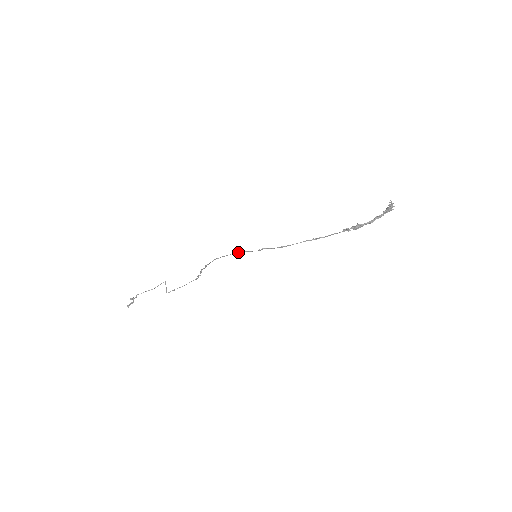
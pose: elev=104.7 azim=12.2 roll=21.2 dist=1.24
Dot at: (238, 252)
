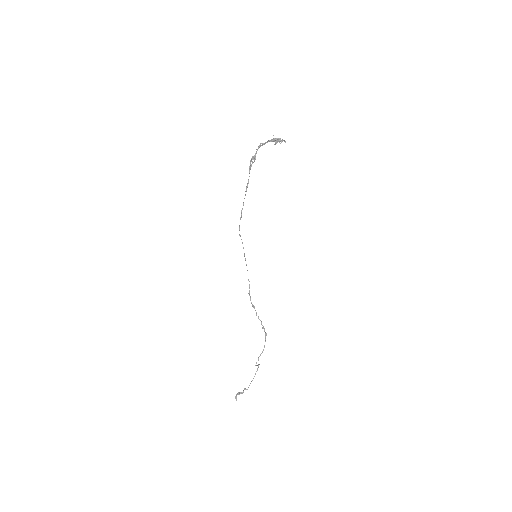
Dot at: occluded
